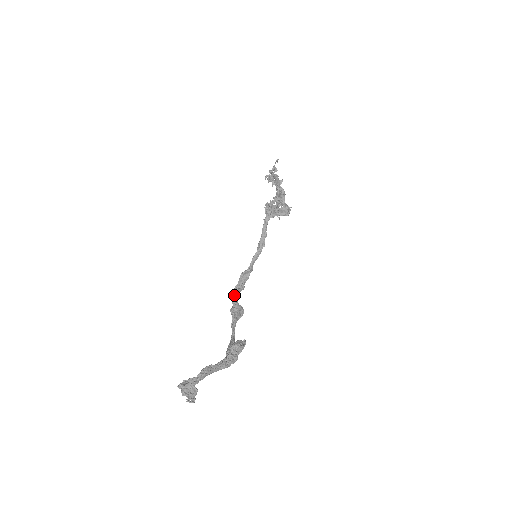
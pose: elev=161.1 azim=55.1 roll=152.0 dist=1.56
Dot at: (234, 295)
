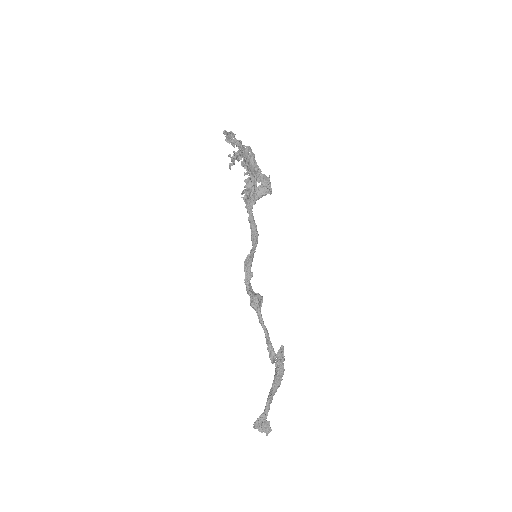
Dot at: (248, 290)
